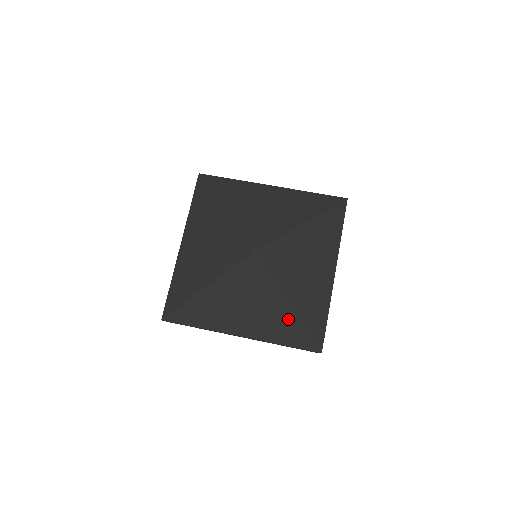
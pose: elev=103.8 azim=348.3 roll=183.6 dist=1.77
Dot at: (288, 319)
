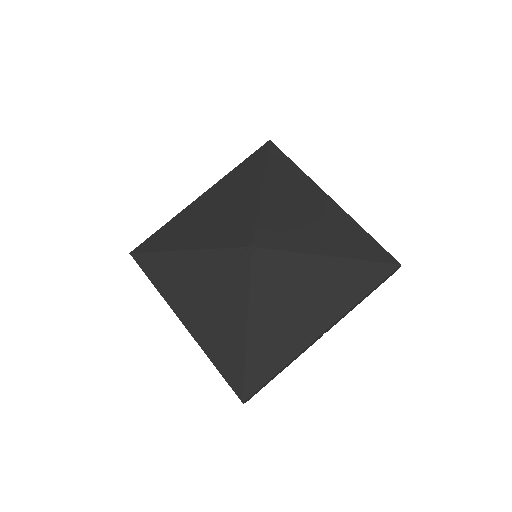
Dot at: (344, 270)
